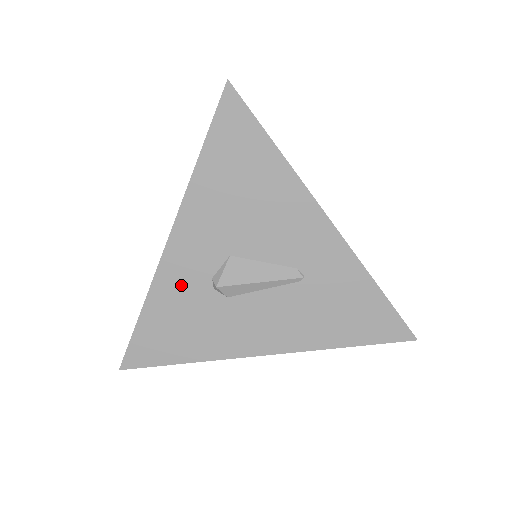
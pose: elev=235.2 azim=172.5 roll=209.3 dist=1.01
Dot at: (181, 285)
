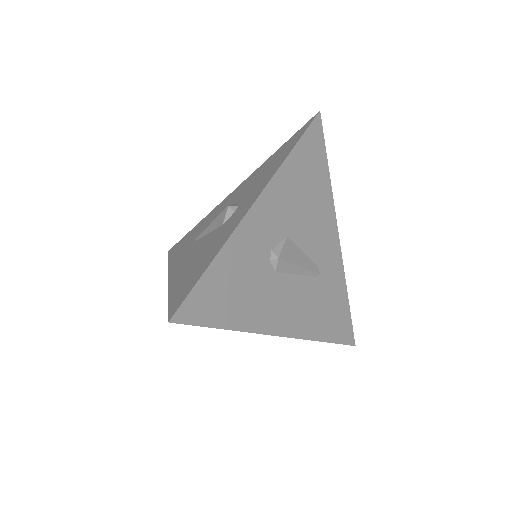
Dot at: (250, 247)
